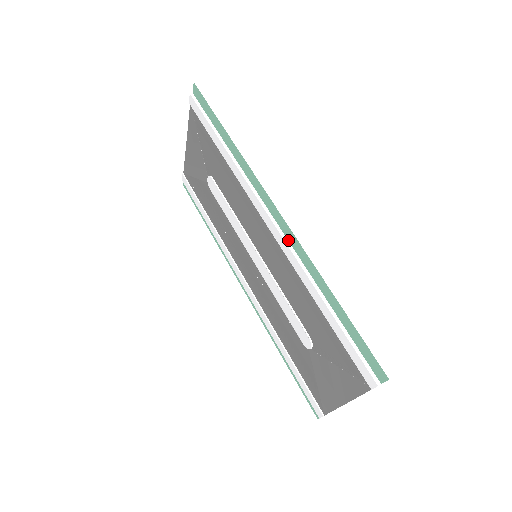
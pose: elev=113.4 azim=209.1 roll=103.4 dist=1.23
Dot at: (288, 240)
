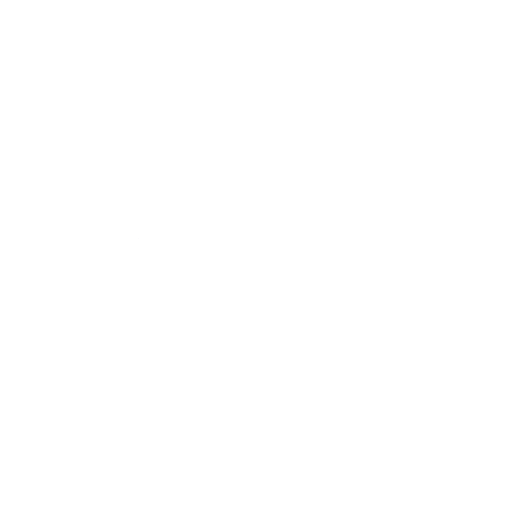
Dot at: (280, 301)
